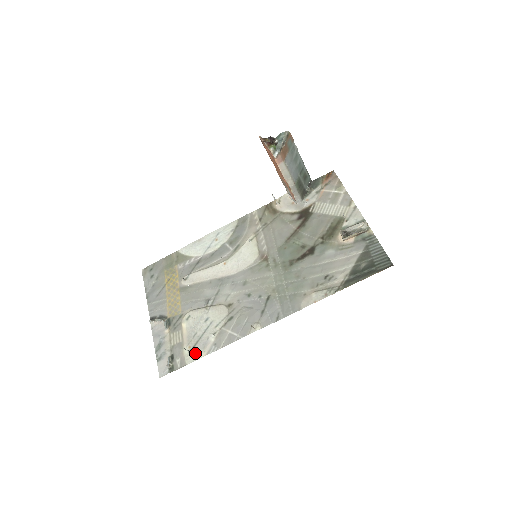
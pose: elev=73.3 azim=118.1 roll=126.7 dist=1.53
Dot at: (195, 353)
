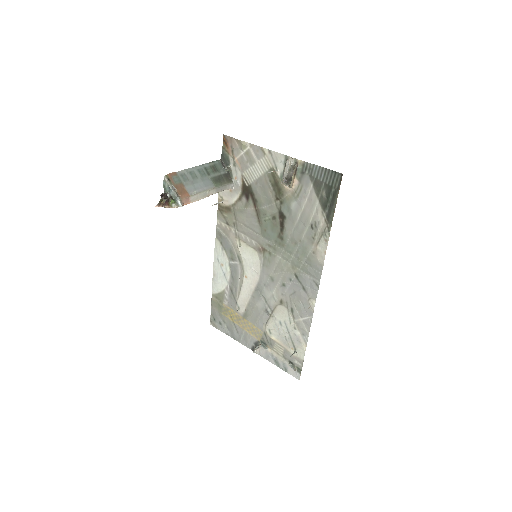
Dot at: (299, 350)
